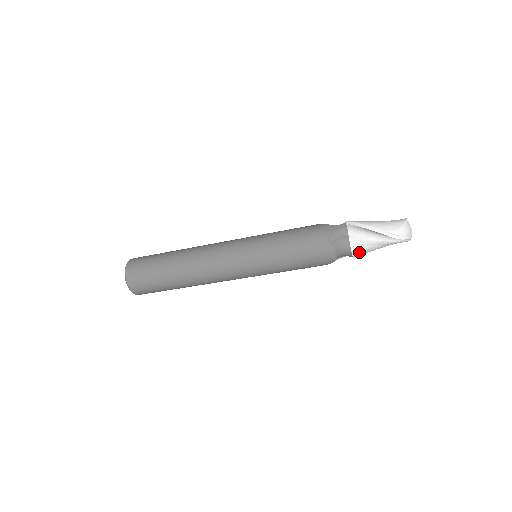
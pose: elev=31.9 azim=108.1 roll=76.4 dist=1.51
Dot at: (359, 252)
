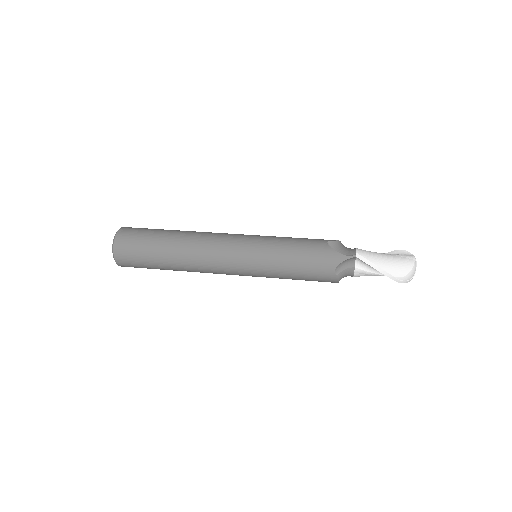
Dot at: occluded
